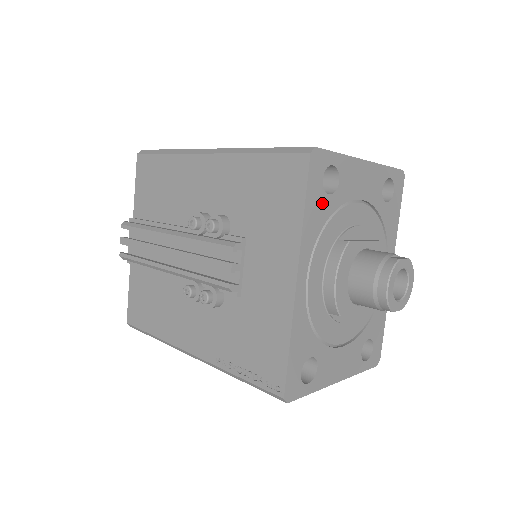
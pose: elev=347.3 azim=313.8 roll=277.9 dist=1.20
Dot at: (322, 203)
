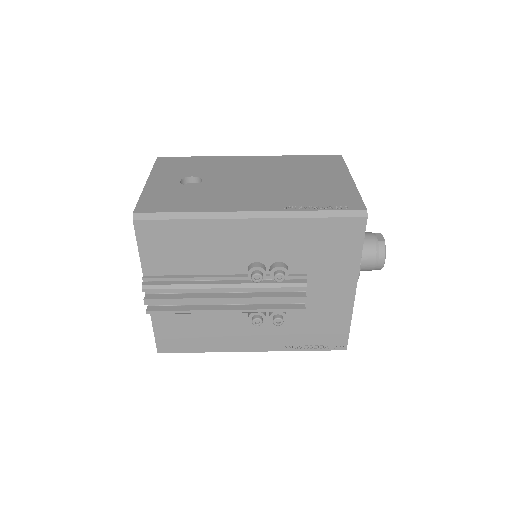
Dot at: occluded
